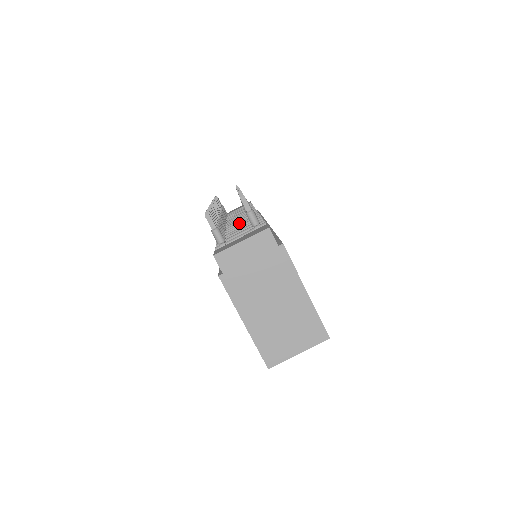
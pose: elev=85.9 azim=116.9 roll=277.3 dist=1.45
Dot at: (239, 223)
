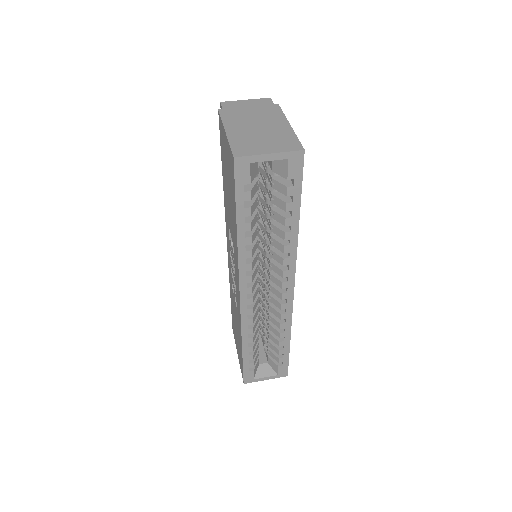
Dot at: occluded
